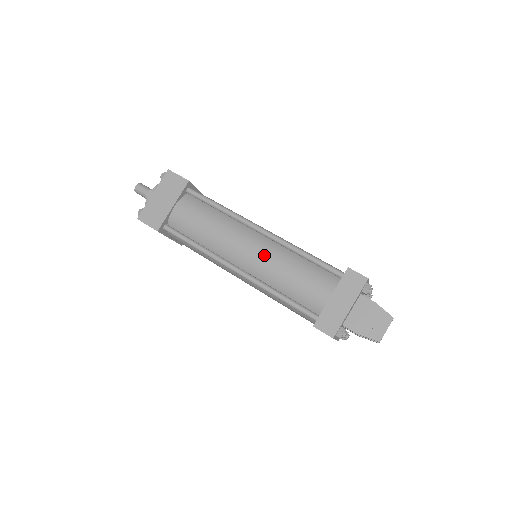
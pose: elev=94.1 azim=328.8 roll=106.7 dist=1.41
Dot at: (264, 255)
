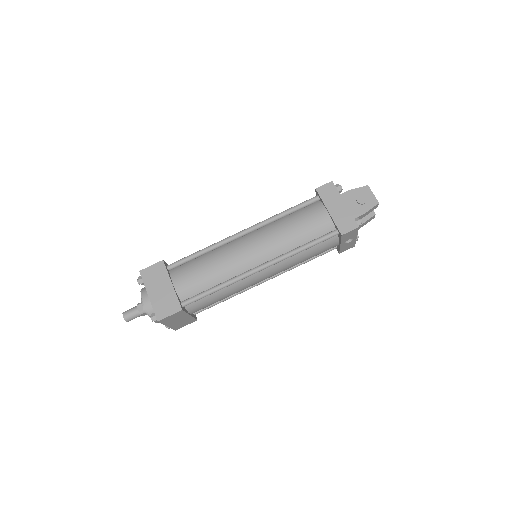
Dot at: (265, 239)
